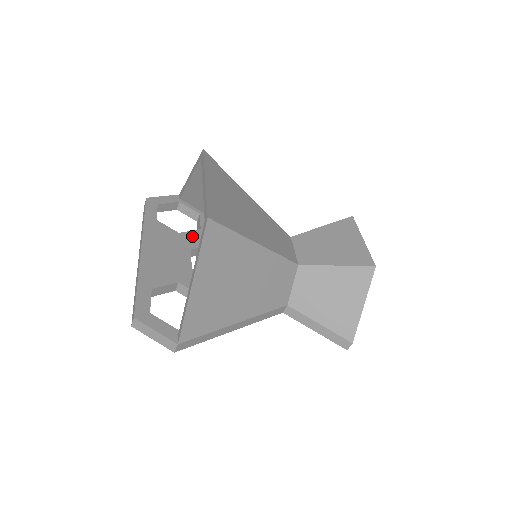
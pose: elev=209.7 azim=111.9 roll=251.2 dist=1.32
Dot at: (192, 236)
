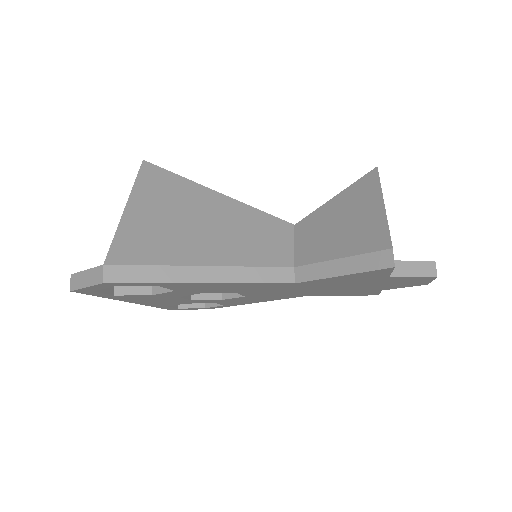
Dot at: occluded
